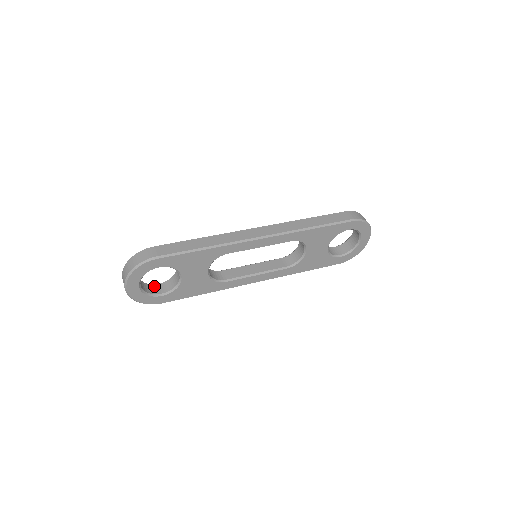
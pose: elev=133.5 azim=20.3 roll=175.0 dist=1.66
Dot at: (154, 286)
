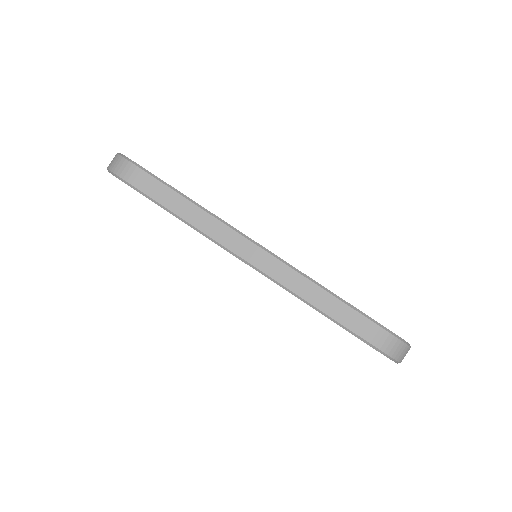
Dot at: occluded
